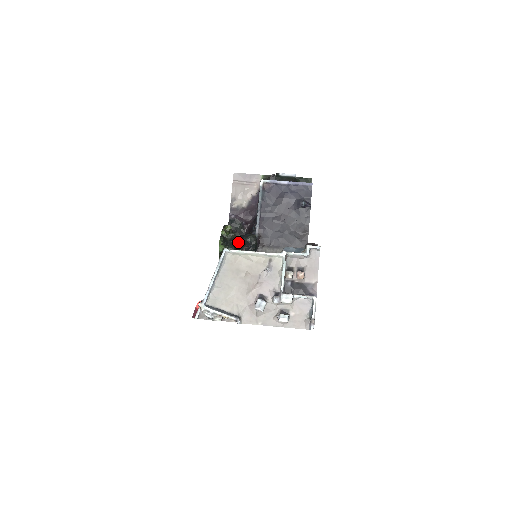
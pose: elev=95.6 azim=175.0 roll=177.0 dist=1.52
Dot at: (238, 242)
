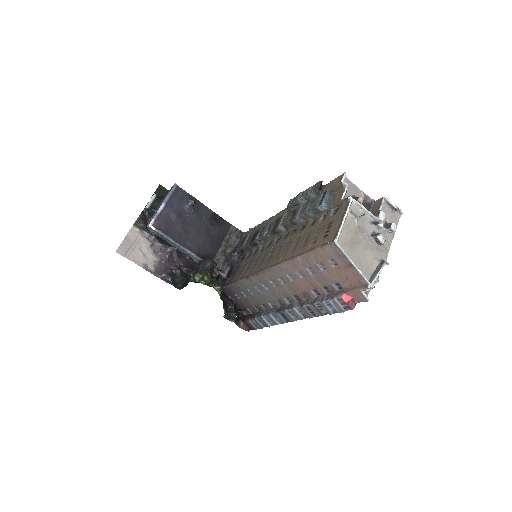
Dot at: occluded
